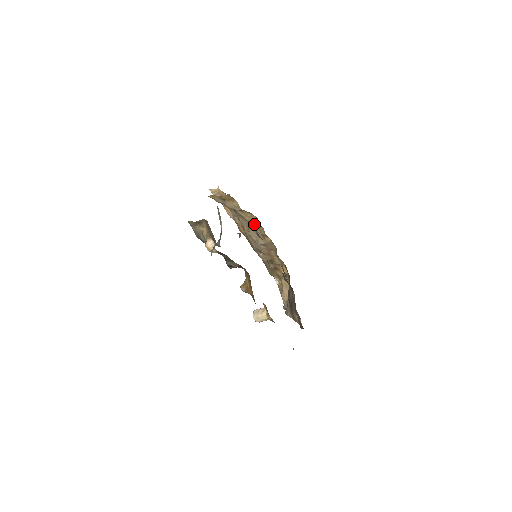
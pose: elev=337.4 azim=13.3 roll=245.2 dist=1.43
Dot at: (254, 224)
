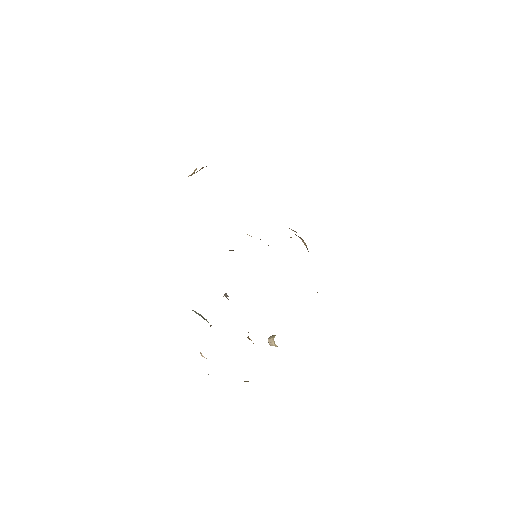
Dot at: occluded
